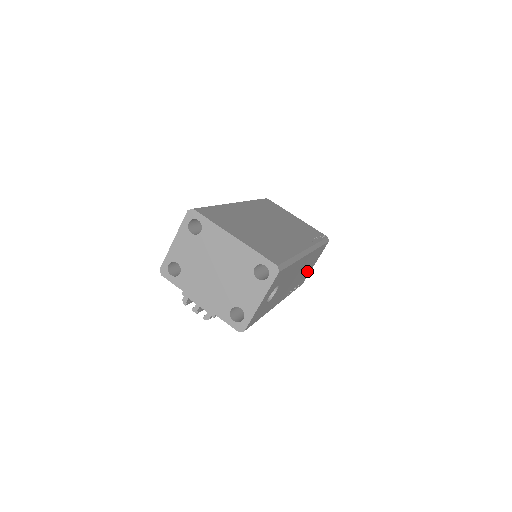
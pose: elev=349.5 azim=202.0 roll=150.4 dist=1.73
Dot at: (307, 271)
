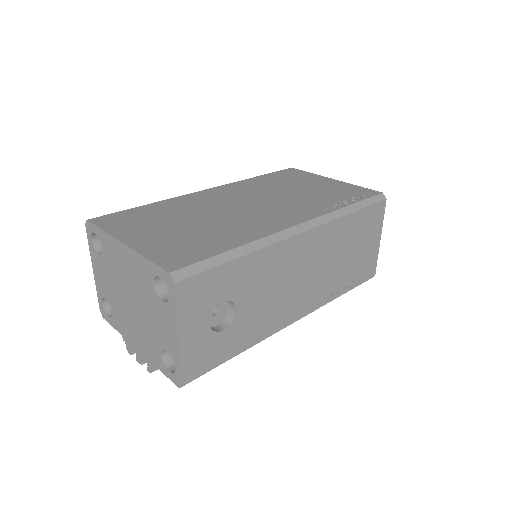
Dot at: (360, 256)
